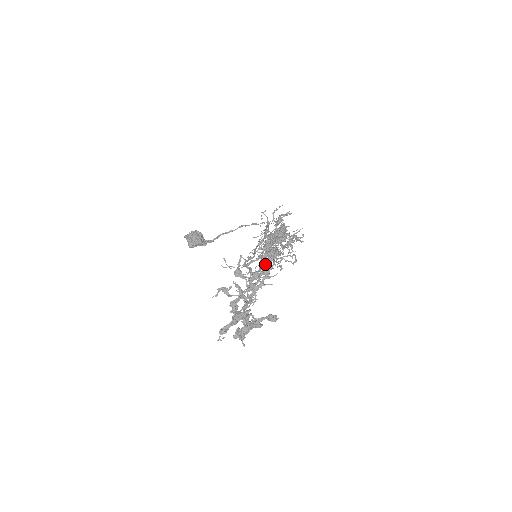
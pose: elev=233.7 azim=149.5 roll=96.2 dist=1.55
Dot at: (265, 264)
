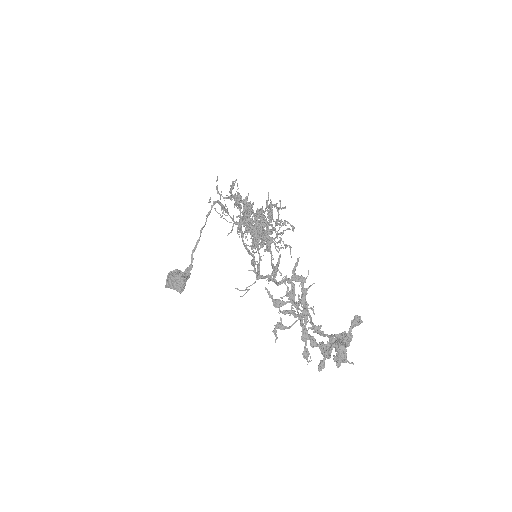
Dot at: (293, 275)
